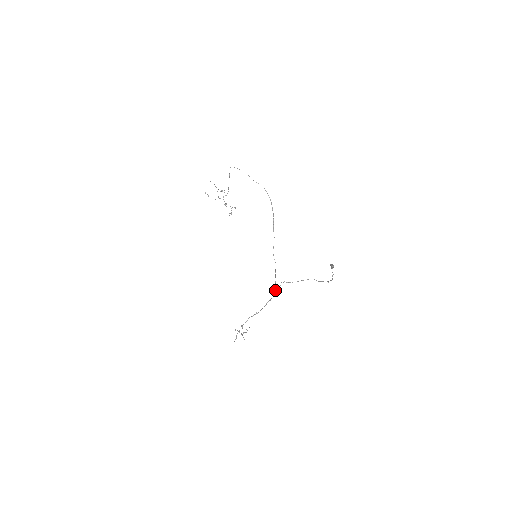
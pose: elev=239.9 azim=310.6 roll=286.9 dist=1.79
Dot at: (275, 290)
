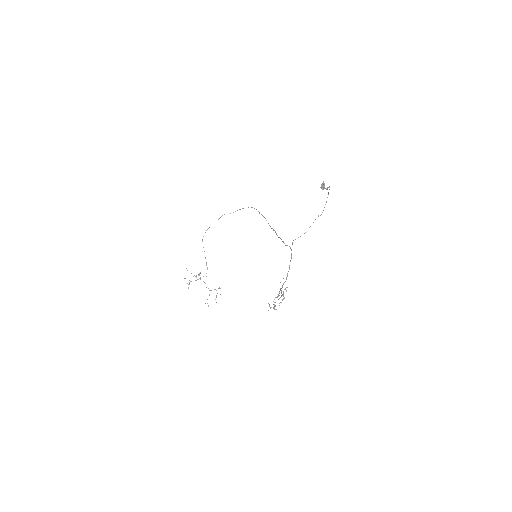
Dot at: occluded
